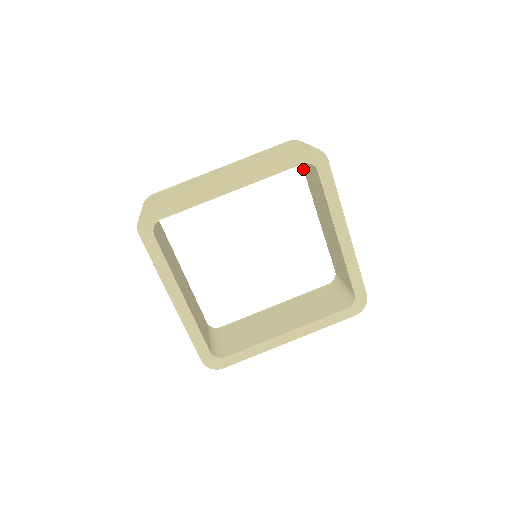
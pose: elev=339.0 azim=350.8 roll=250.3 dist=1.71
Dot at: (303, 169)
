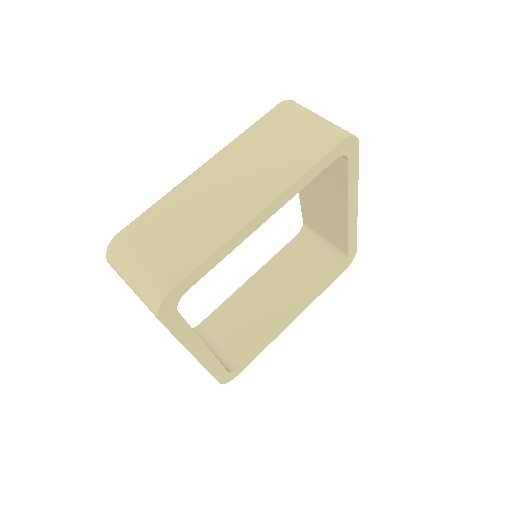
Dot at: occluded
